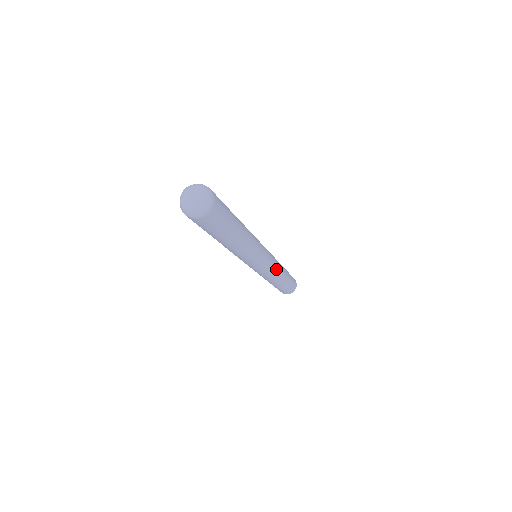
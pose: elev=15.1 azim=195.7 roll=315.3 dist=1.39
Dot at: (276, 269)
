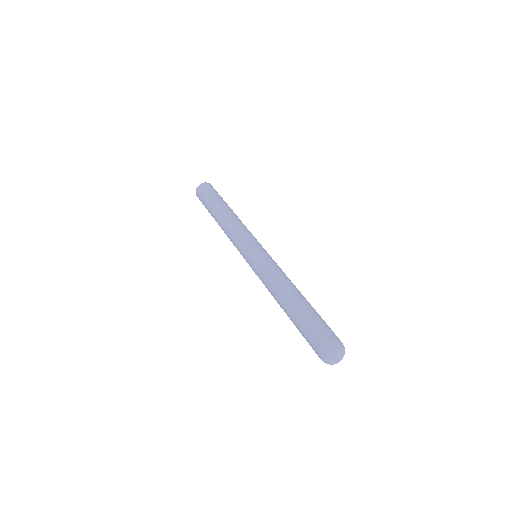
Dot at: occluded
